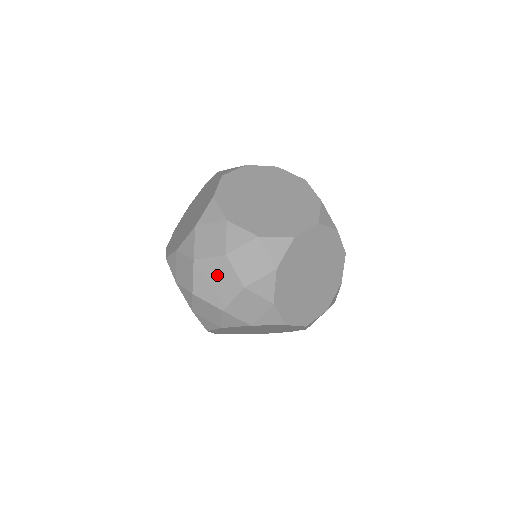
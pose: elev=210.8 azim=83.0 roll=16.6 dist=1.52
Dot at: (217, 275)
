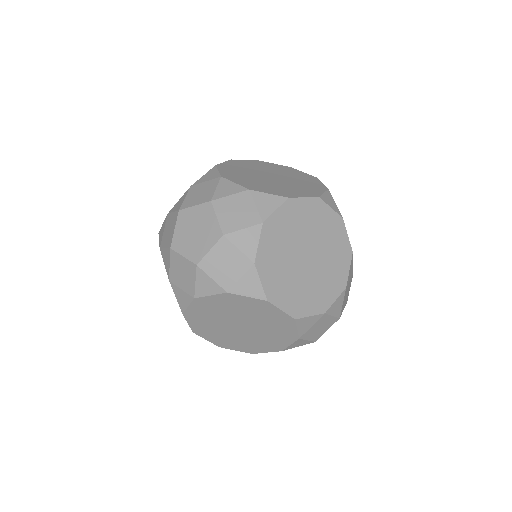
Dot at: (198, 224)
